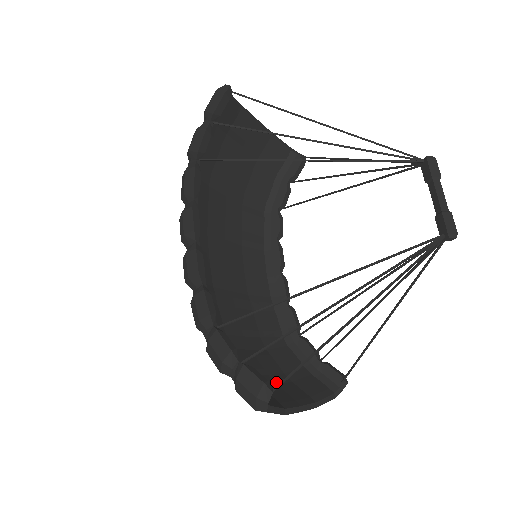
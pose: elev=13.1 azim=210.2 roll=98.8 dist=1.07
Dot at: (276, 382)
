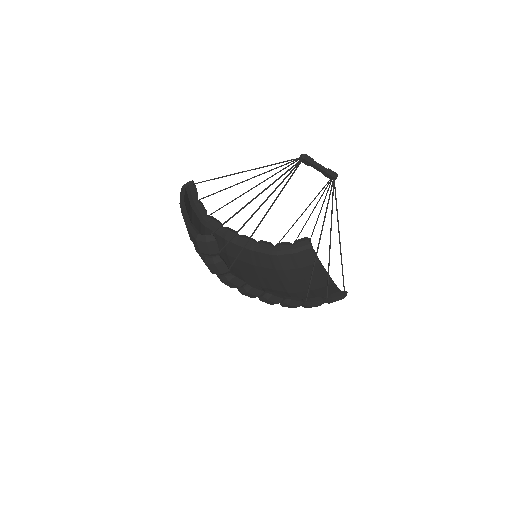
Dot at: (309, 277)
